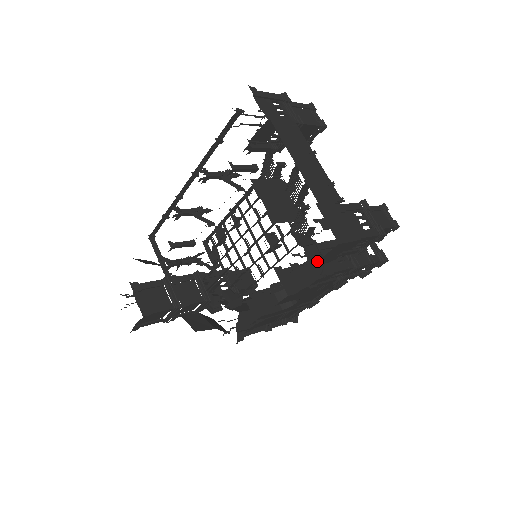
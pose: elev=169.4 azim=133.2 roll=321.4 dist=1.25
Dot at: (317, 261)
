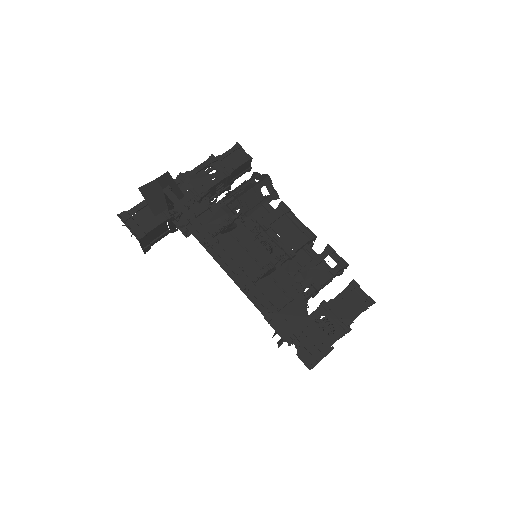
Dot at: occluded
